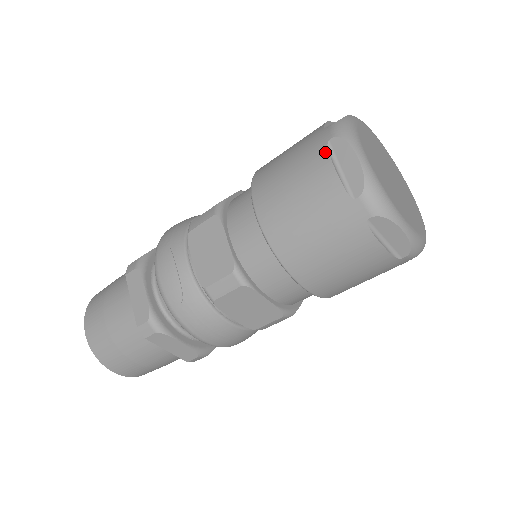
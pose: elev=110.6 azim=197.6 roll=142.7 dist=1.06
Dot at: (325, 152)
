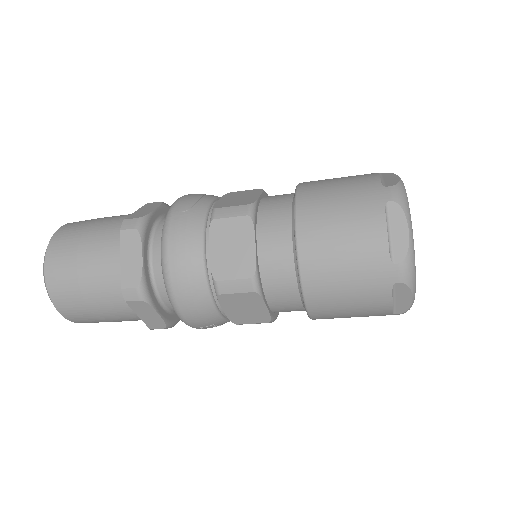
Dot at: occluded
